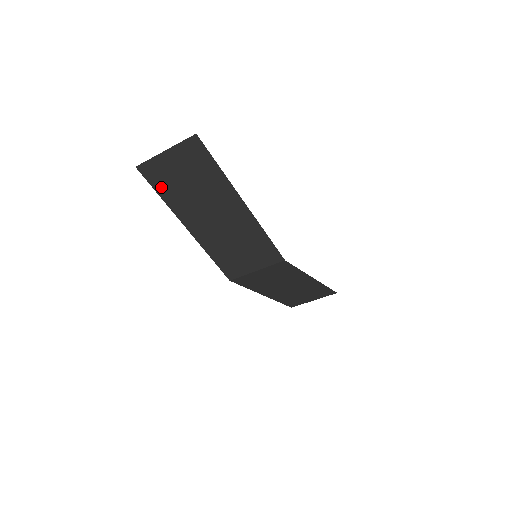
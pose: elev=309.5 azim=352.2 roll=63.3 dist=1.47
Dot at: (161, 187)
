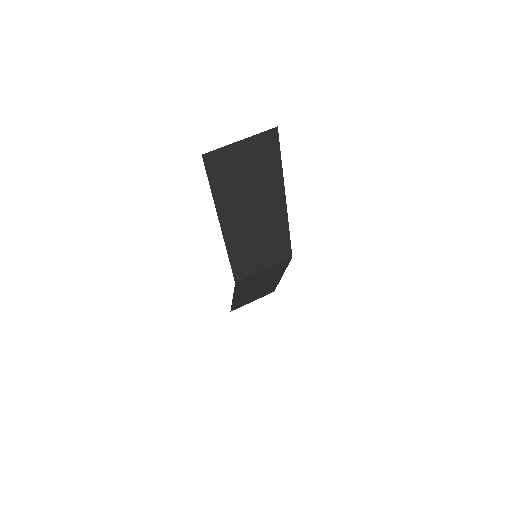
Dot at: (217, 180)
